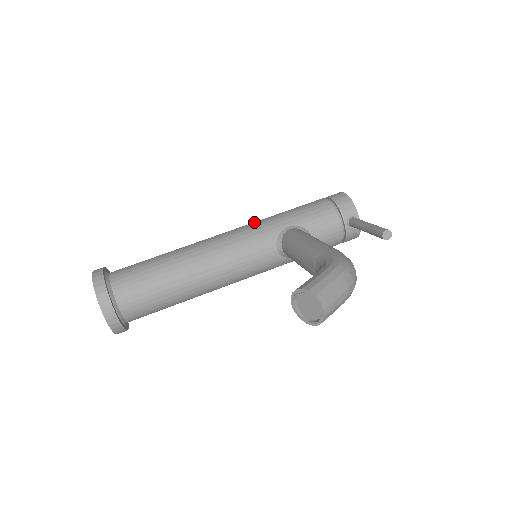
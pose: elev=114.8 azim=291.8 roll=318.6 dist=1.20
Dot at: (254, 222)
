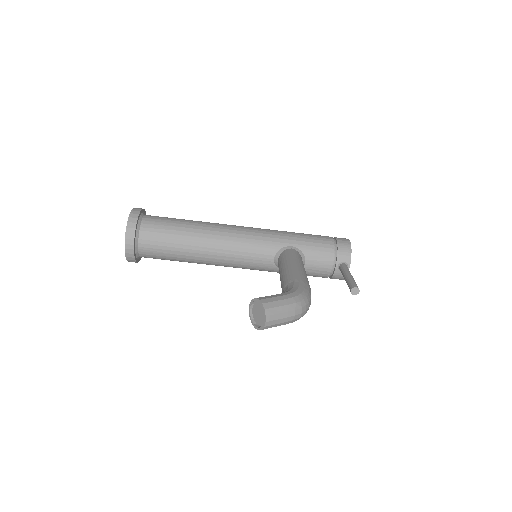
Dot at: (269, 229)
